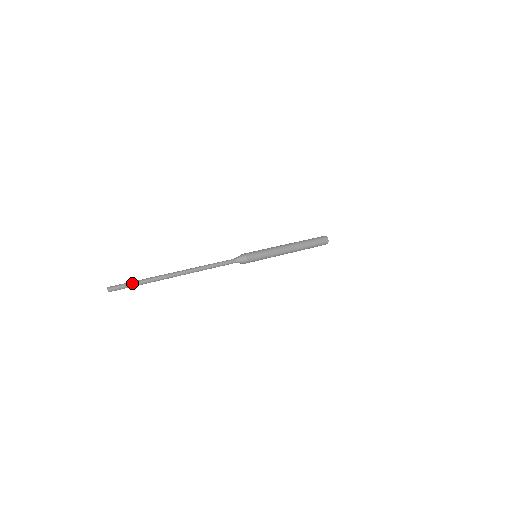
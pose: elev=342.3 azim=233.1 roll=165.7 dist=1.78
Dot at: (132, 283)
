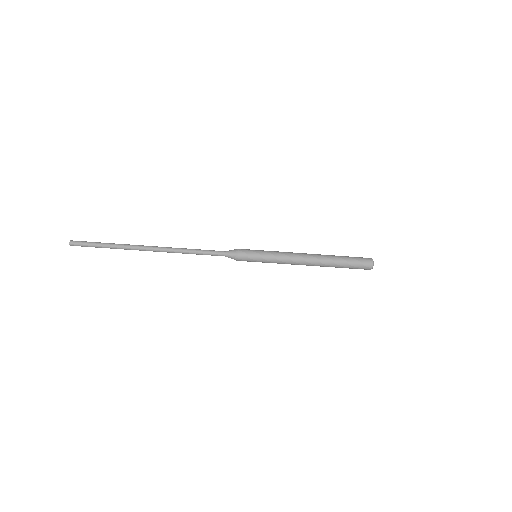
Dot at: (95, 243)
